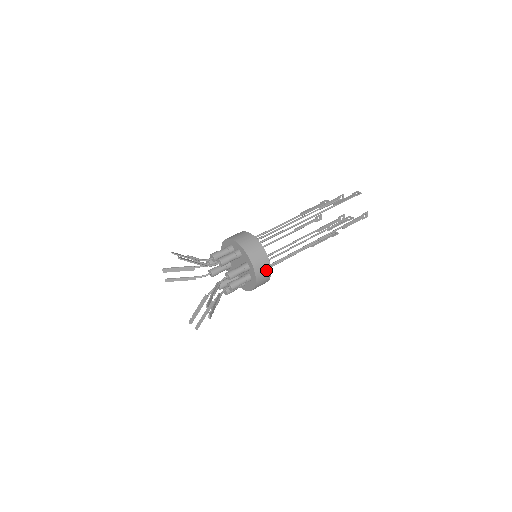
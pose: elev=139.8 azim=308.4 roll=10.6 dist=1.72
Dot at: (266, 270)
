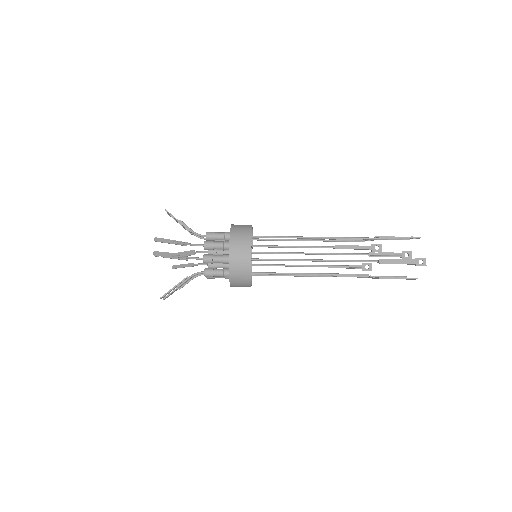
Dot at: (245, 286)
